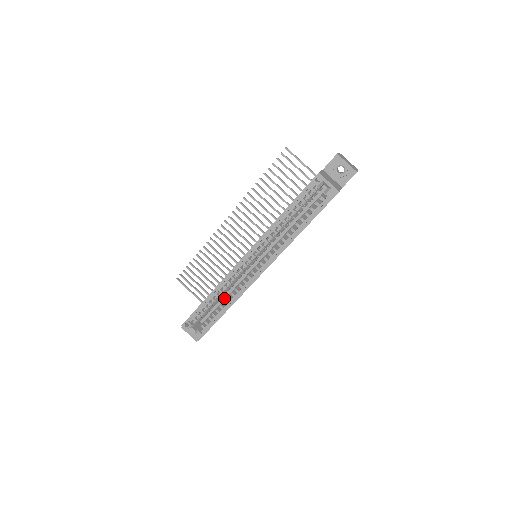
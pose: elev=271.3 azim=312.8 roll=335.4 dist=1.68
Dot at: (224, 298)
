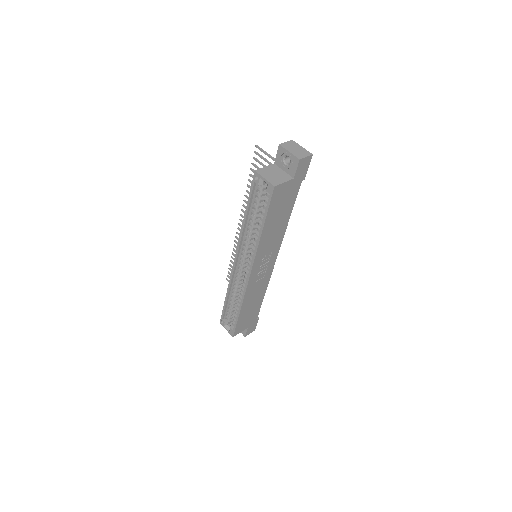
Dot at: occluded
